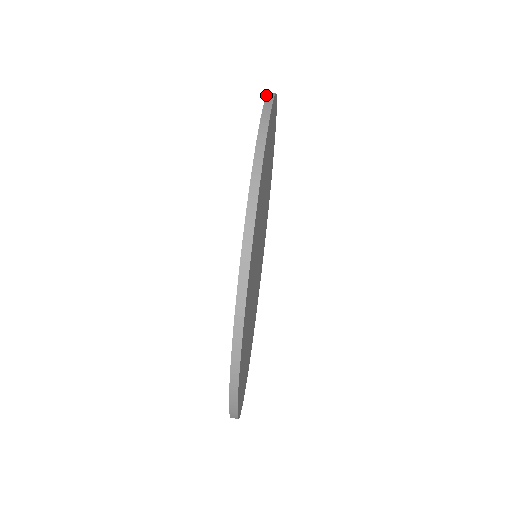
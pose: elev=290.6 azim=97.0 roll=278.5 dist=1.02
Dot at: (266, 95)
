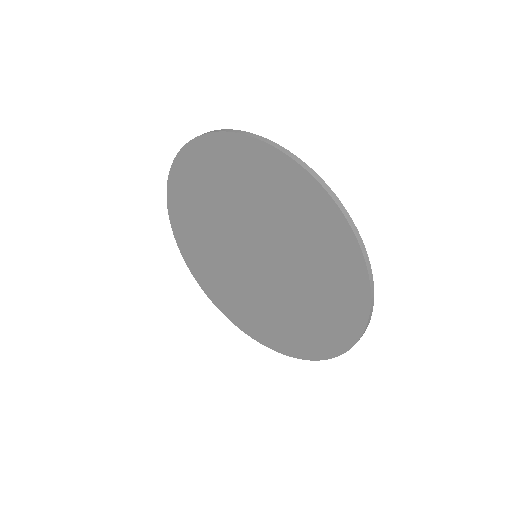
Dot at: (208, 133)
